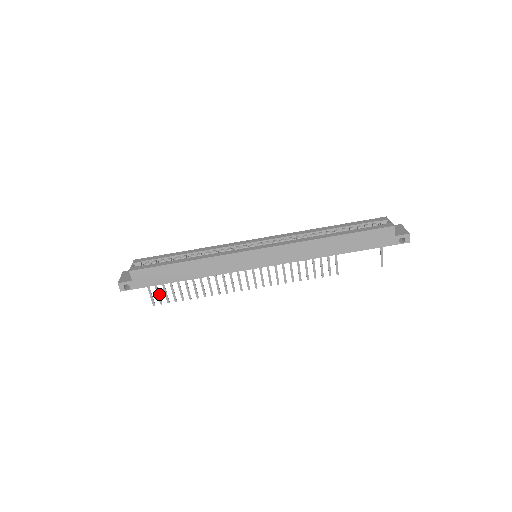
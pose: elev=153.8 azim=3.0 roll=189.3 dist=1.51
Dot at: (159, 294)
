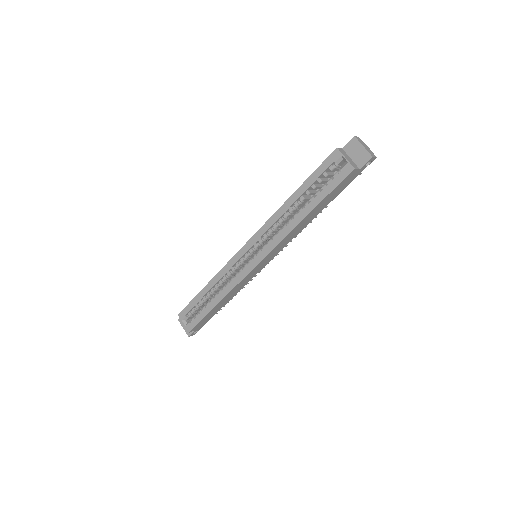
Dot at: occluded
